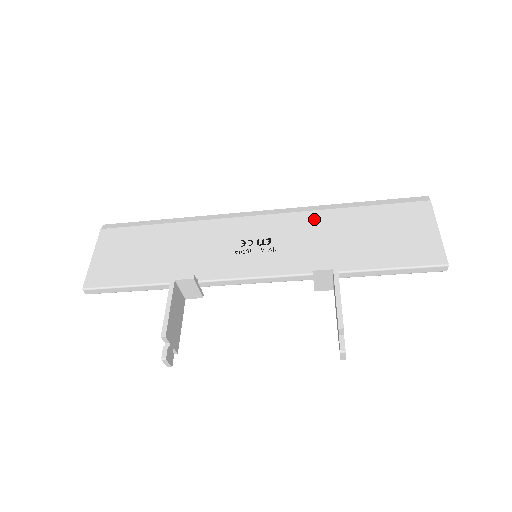
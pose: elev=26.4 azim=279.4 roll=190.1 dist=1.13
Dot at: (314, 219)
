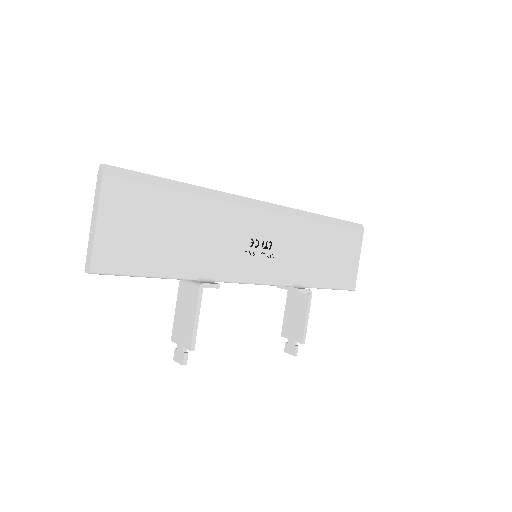
Dot at: (303, 229)
